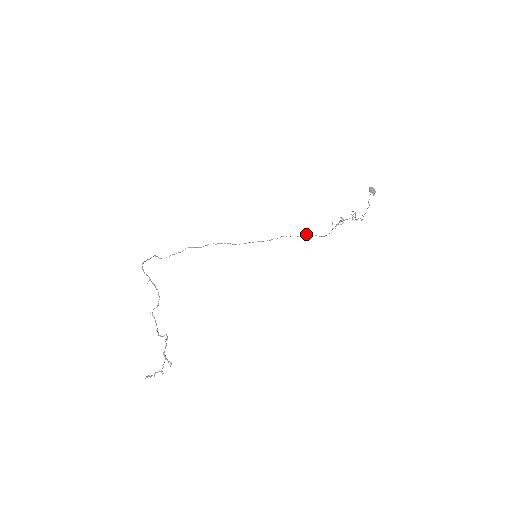
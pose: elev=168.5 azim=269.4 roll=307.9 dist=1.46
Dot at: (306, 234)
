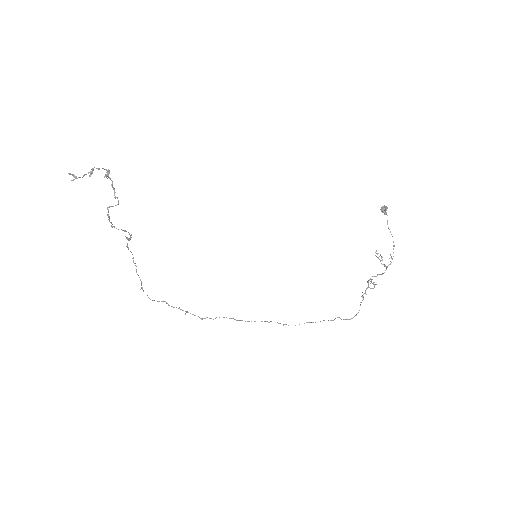
Dot at: (332, 320)
